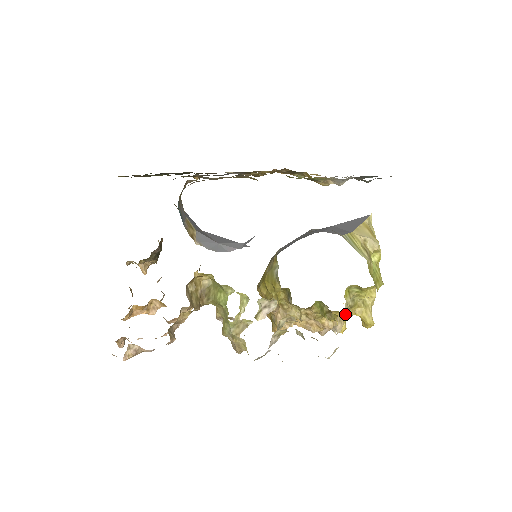
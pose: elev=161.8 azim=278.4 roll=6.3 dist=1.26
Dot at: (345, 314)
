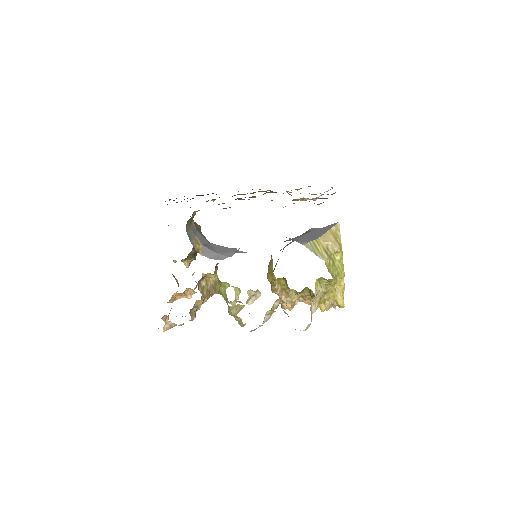
Dot at: (319, 298)
